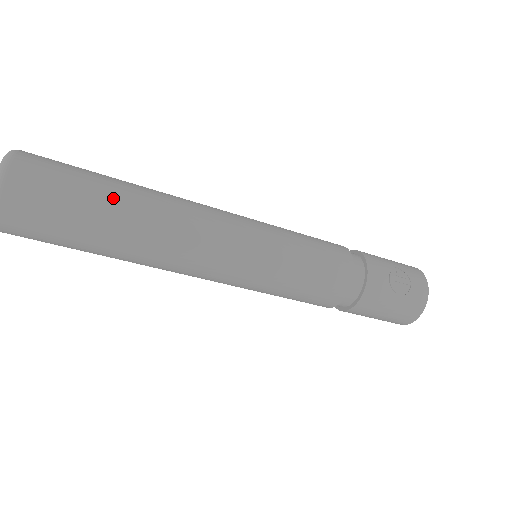
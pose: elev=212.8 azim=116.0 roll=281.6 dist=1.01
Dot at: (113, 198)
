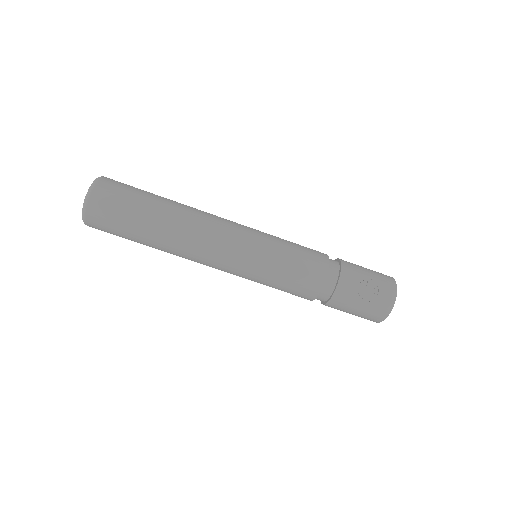
Dot at: (152, 214)
